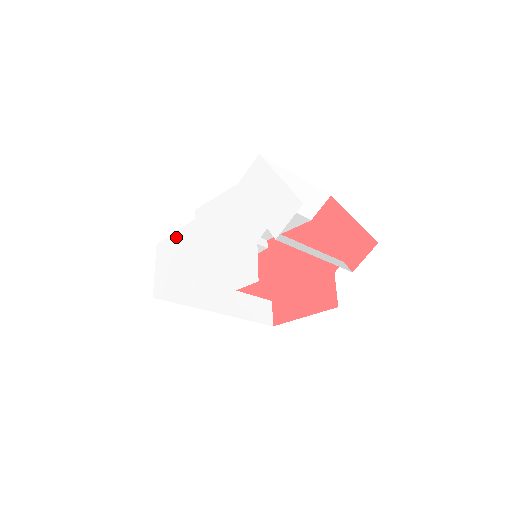
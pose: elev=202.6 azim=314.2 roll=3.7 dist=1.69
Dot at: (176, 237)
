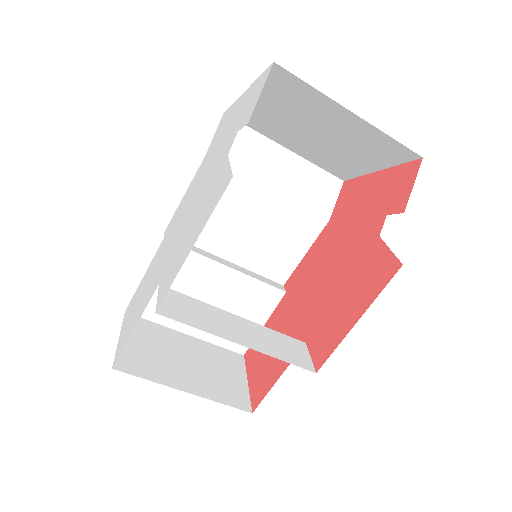
Dot at: (144, 278)
